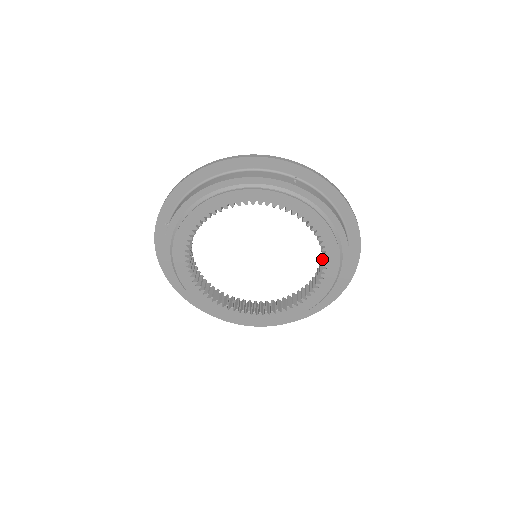
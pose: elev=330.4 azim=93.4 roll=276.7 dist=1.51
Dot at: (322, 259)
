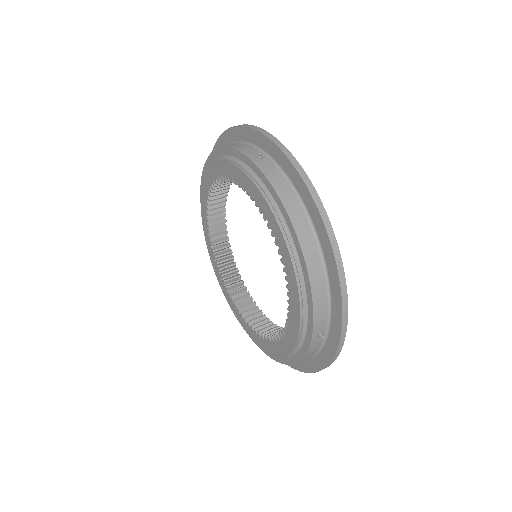
Dot at: (285, 276)
